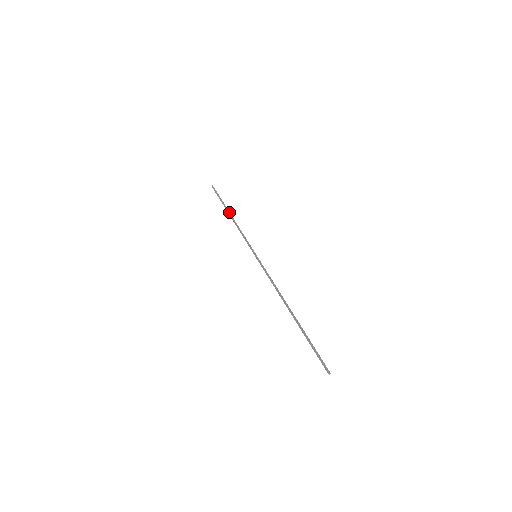
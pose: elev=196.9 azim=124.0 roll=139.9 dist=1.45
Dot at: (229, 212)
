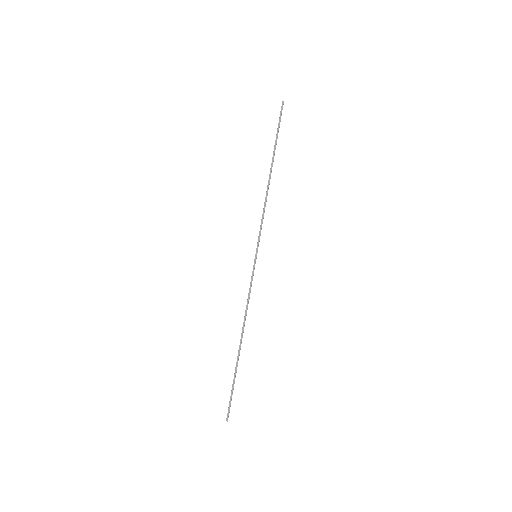
Dot at: occluded
